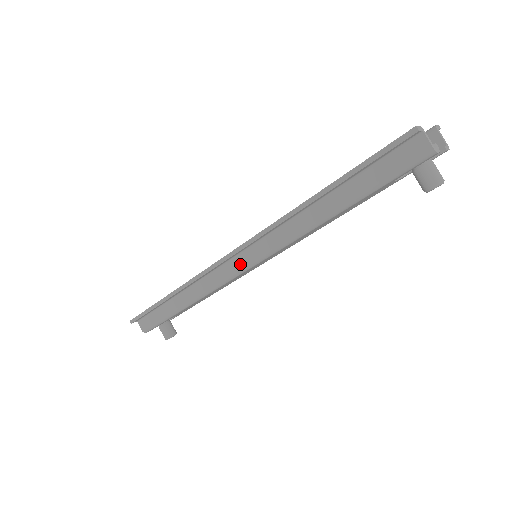
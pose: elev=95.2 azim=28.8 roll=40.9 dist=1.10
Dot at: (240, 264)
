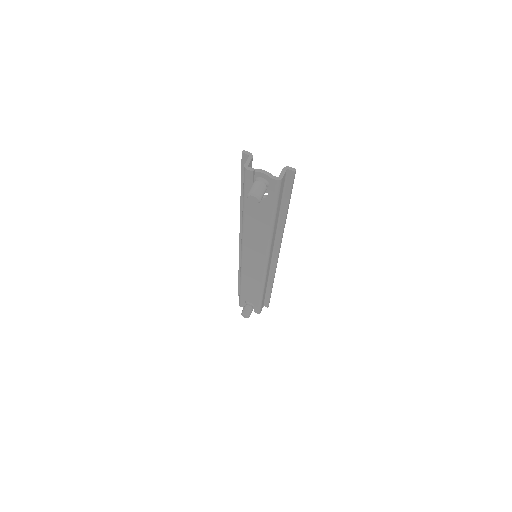
Dot at: occluded
